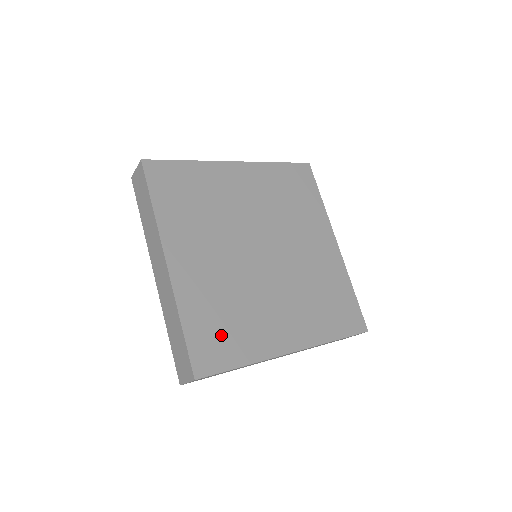
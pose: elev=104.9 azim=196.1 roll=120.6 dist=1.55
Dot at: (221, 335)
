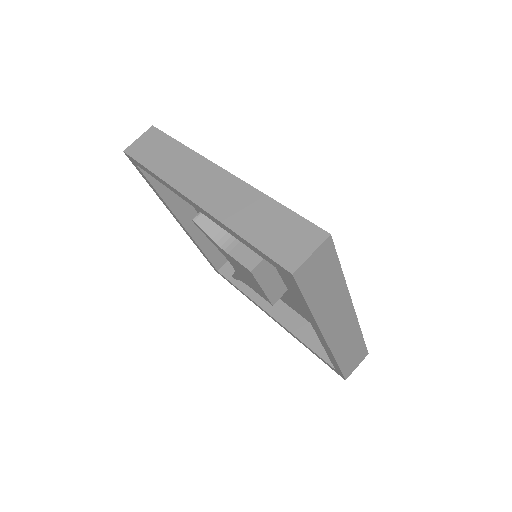
Dot at: occluded
